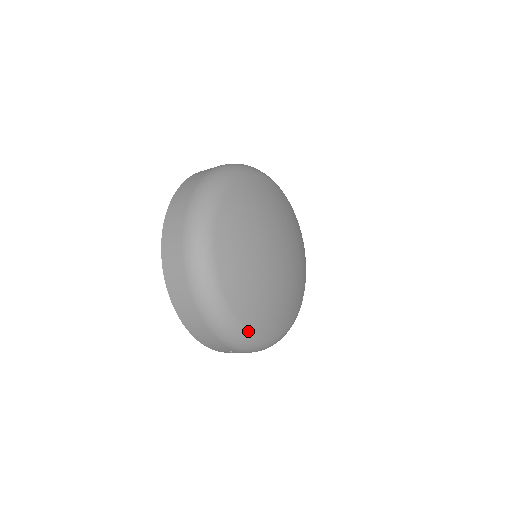
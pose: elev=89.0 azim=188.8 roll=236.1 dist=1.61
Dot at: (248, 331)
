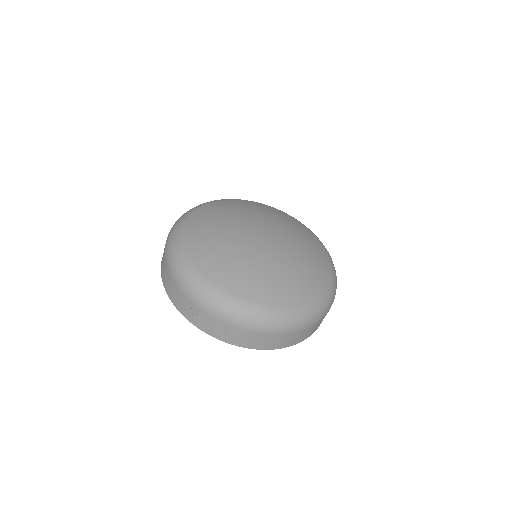
Dot at: (195, 268)
